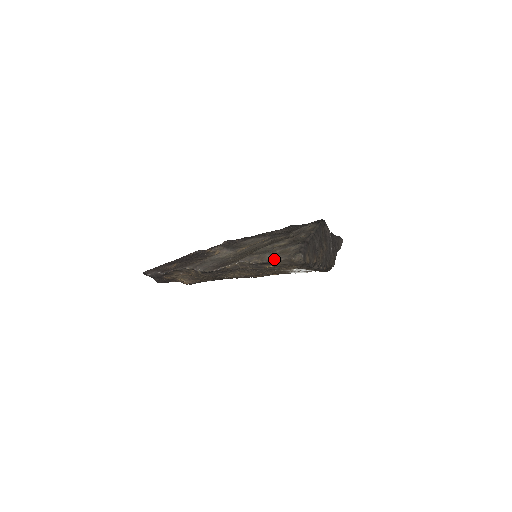
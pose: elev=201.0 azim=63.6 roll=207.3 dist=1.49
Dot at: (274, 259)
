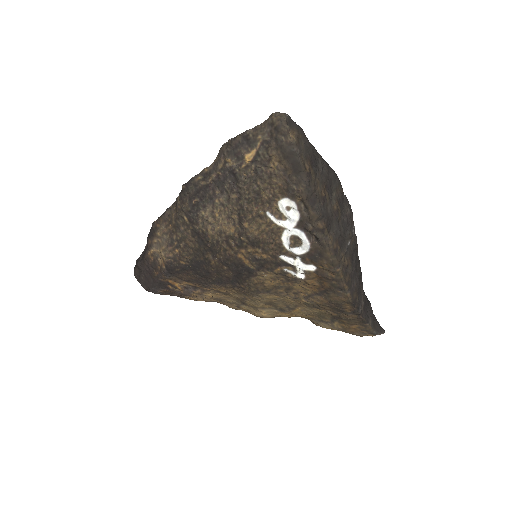
Dot at: (255, 126)
